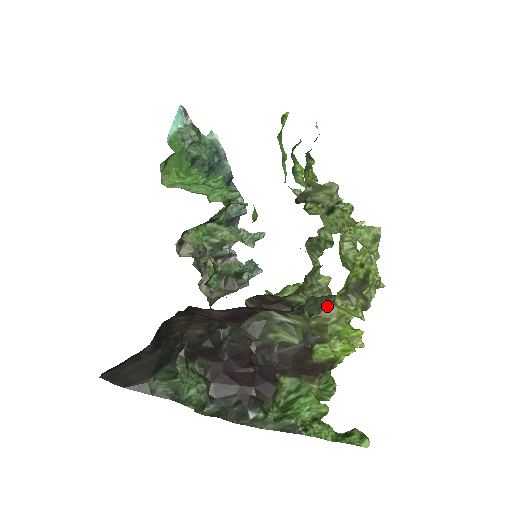
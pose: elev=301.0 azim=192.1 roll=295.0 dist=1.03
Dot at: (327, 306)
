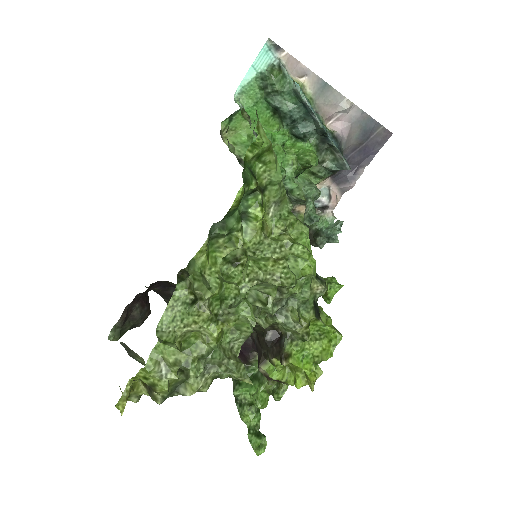
Dot at: occluded
